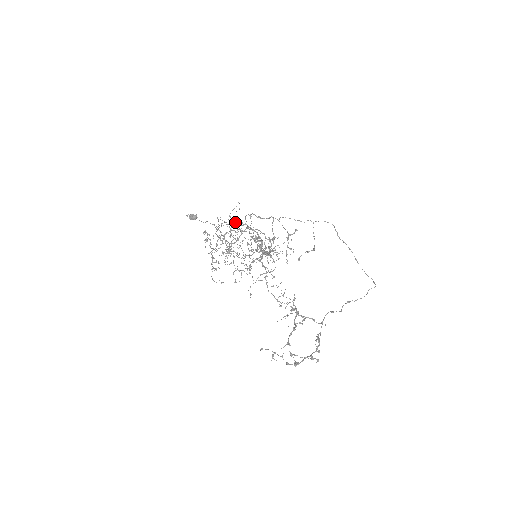
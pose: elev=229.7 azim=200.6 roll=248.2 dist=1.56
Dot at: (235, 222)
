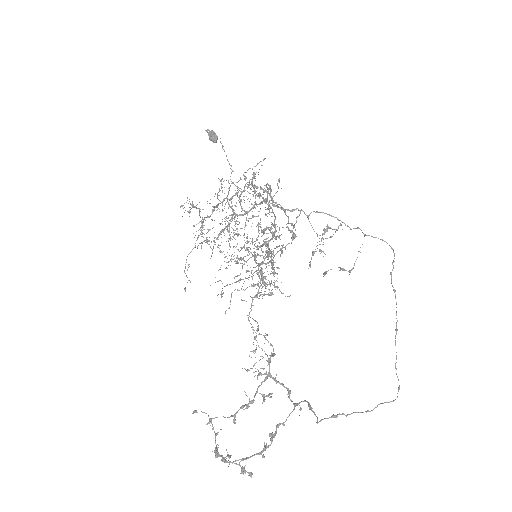
Dot at: (252, 183)
